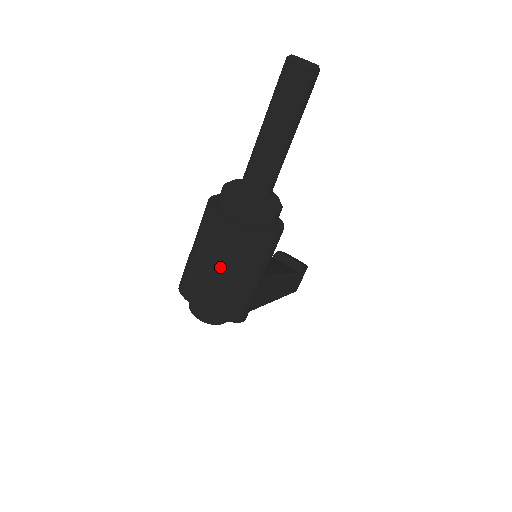
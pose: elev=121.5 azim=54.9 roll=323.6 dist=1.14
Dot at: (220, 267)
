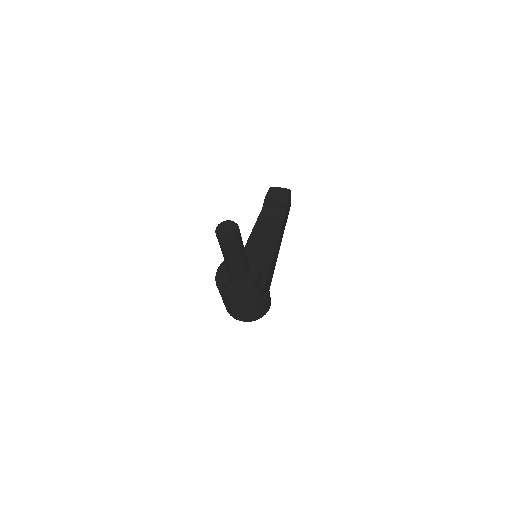
Dot at: (244, 311)
